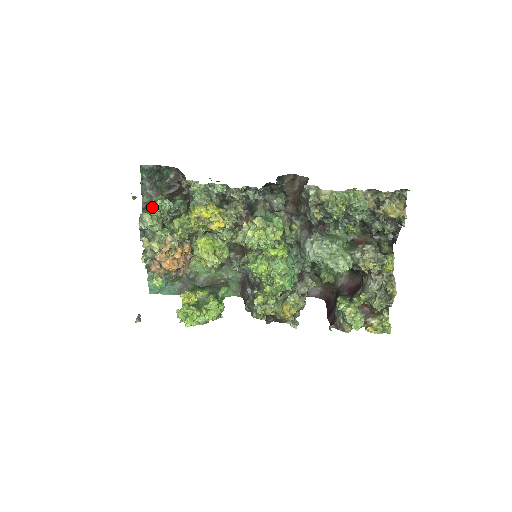
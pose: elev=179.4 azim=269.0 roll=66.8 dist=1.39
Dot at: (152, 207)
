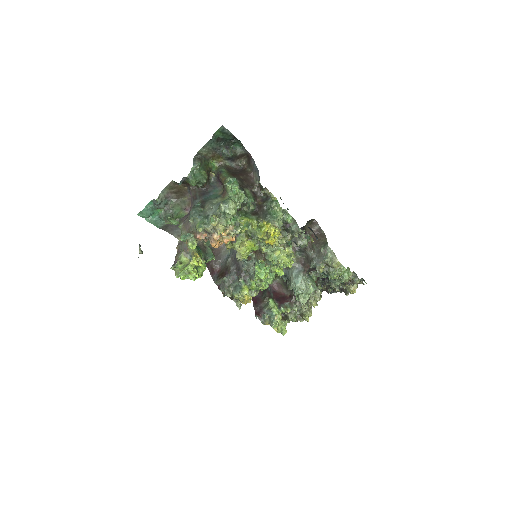
Dot at: (225, 185)
